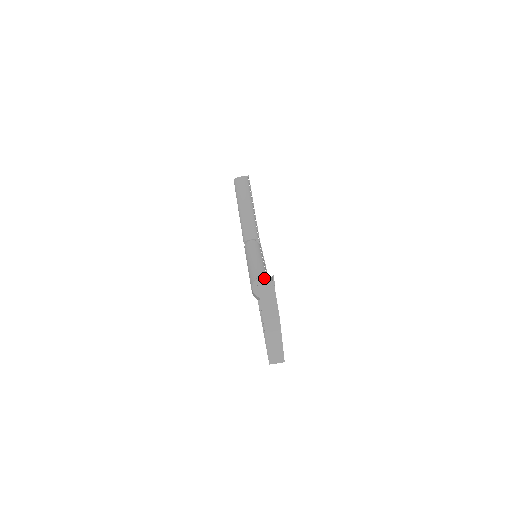
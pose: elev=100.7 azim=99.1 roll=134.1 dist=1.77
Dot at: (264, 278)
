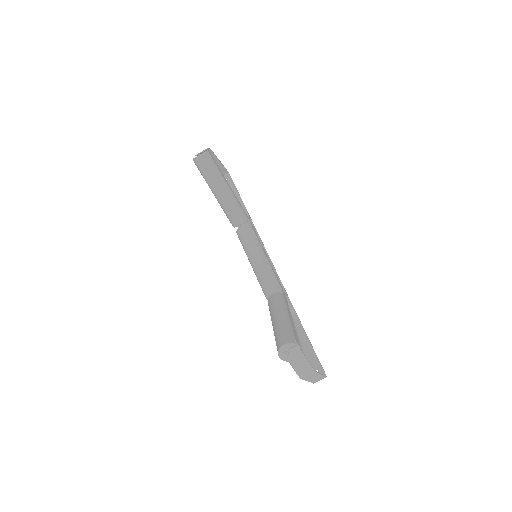
Dot at: (287, 345)
